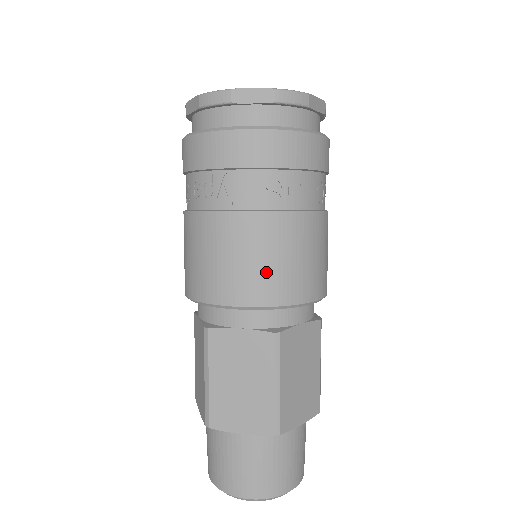
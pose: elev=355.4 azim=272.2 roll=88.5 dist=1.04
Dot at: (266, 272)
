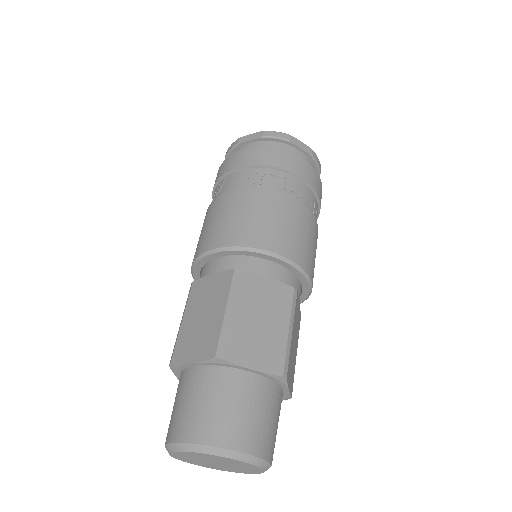
Dot at: (235, 224)
